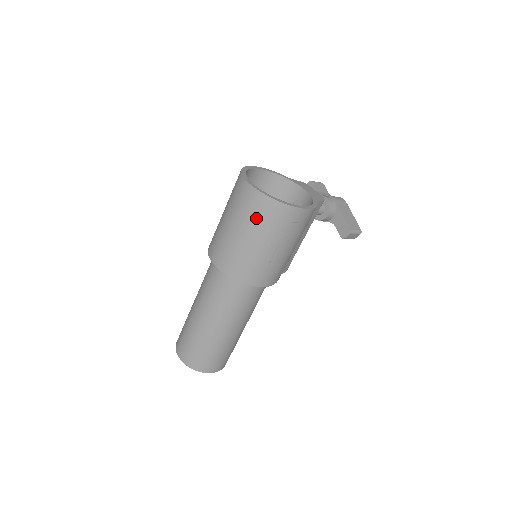
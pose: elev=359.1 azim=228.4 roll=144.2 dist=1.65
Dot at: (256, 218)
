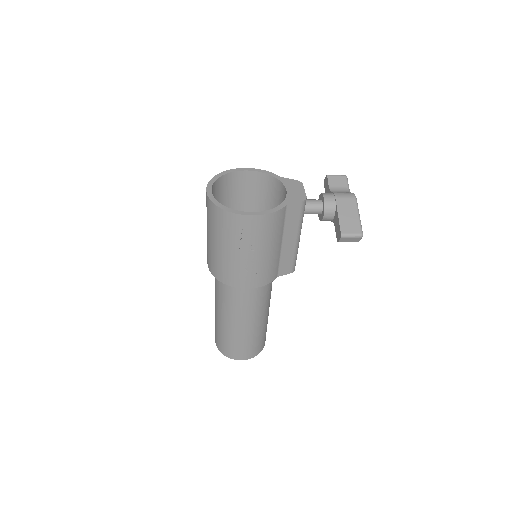
Dot at: (213, 224)
